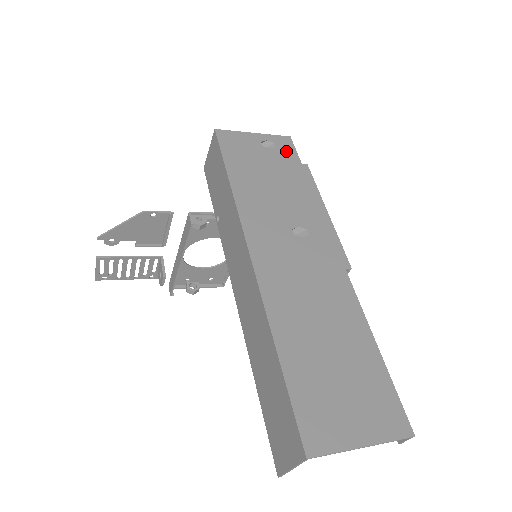
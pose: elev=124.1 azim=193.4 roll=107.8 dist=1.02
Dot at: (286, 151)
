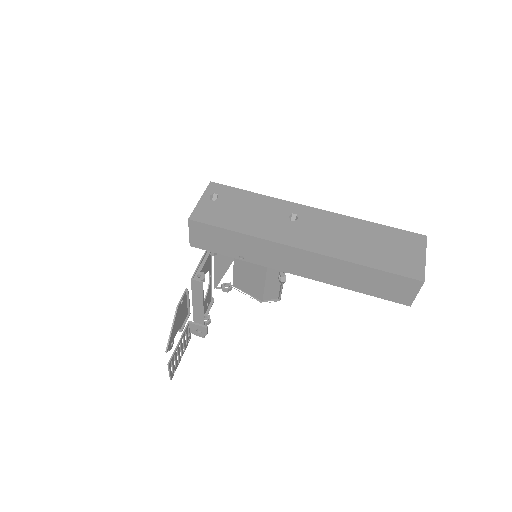
Dot at: (223, 191)
